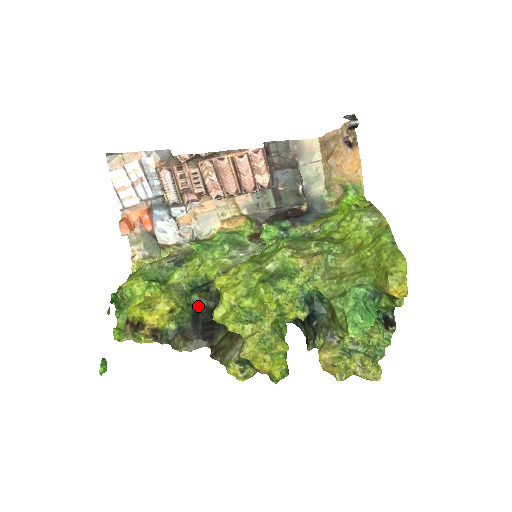
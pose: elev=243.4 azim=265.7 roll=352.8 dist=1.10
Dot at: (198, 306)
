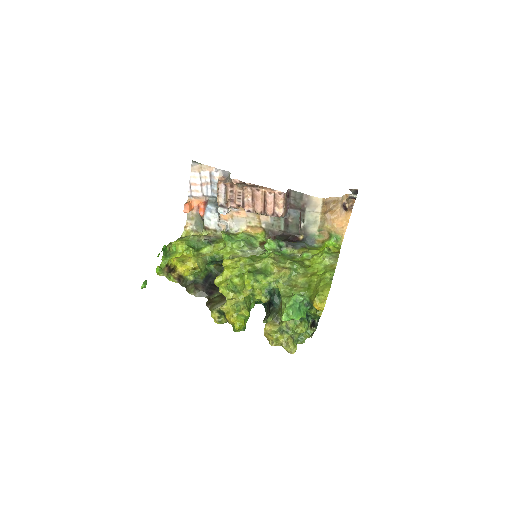
Dot at: (211, 272)
